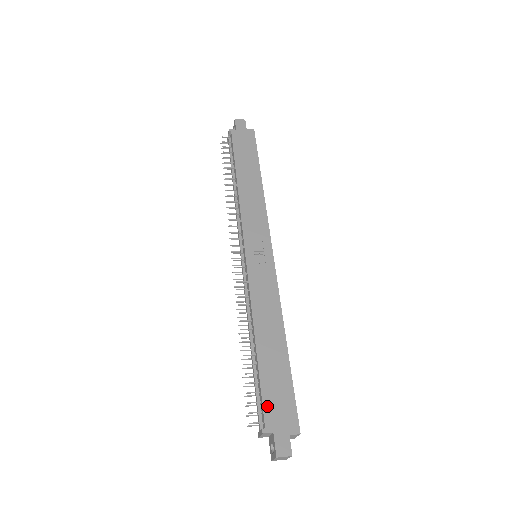
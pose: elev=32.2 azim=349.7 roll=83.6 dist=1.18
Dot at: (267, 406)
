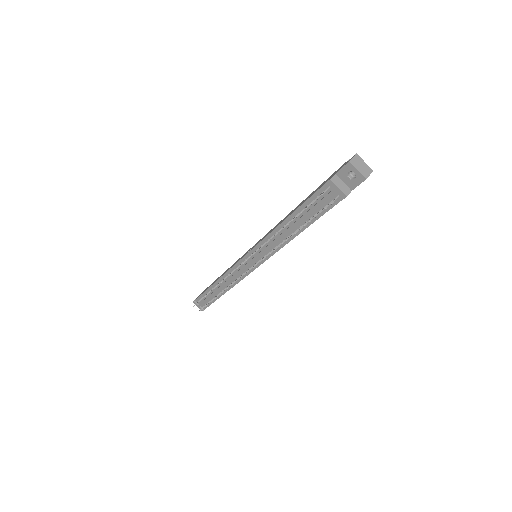
Dot at: (319, 188)
